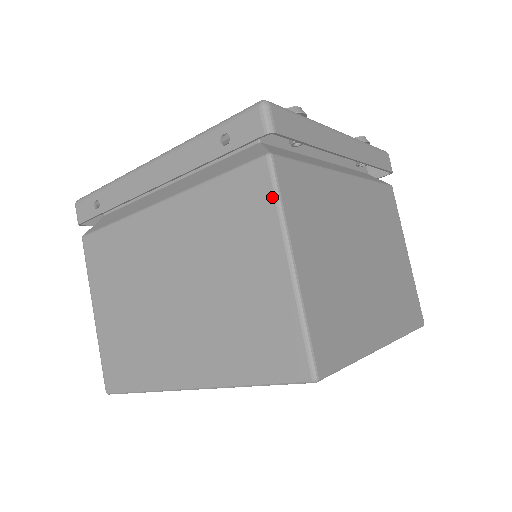
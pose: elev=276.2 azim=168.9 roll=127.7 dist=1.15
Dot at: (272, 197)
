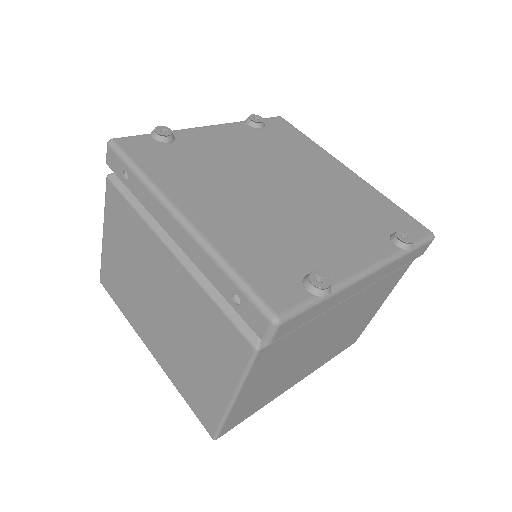
Dot at: (243, 368)
